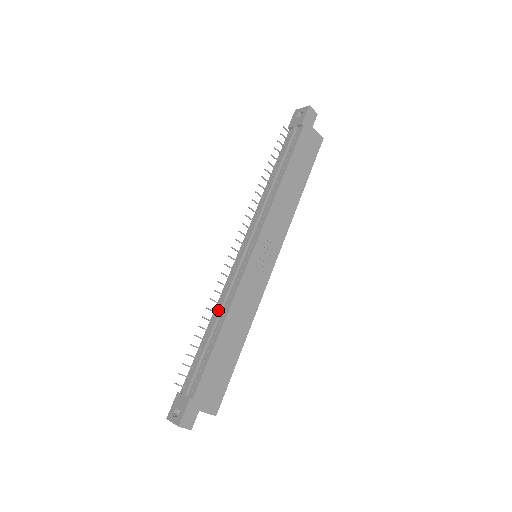
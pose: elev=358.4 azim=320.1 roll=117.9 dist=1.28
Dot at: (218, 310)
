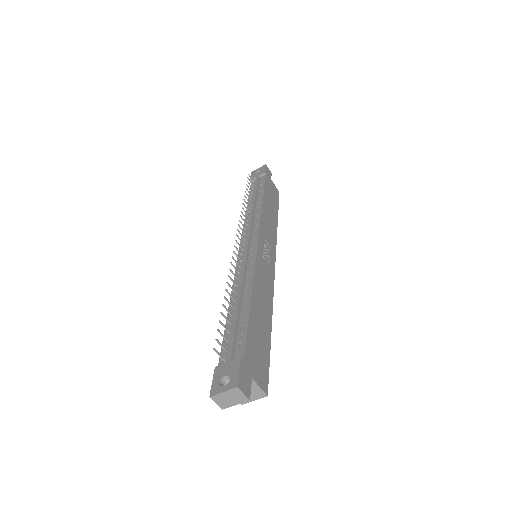
Dot at: (239, 286)
